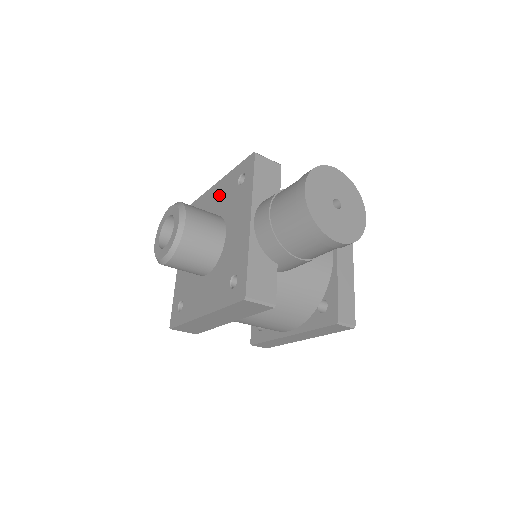
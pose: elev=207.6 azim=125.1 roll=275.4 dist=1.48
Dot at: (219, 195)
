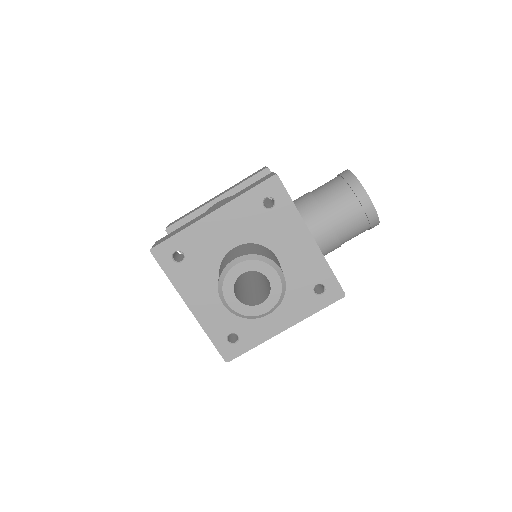
Dot at: (231, 224)
